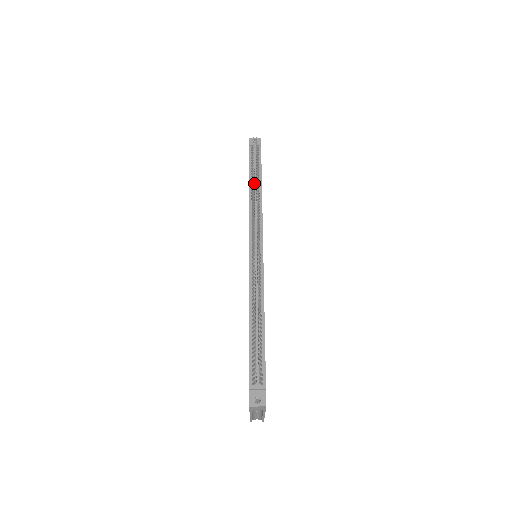
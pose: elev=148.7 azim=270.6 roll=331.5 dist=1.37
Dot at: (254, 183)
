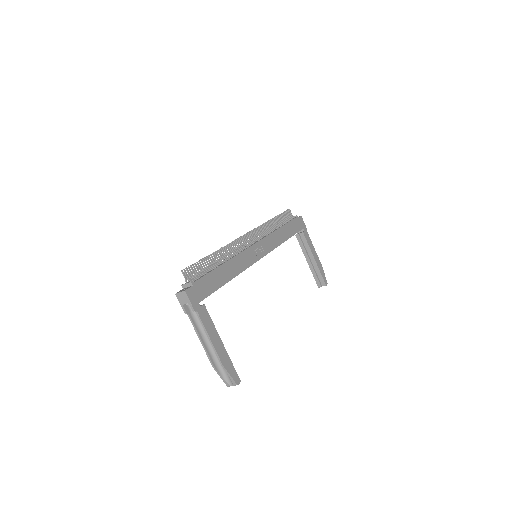
Dot at: (272, 223)
